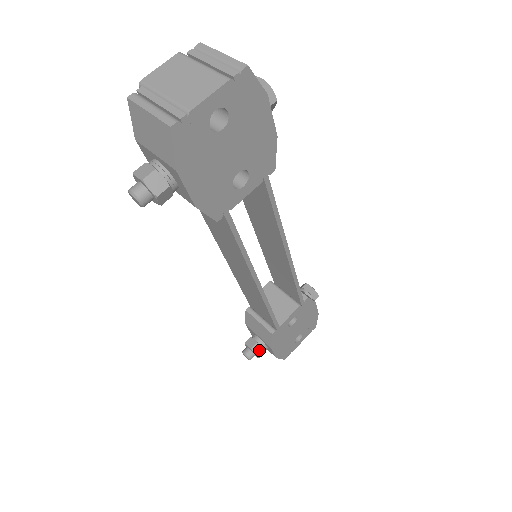
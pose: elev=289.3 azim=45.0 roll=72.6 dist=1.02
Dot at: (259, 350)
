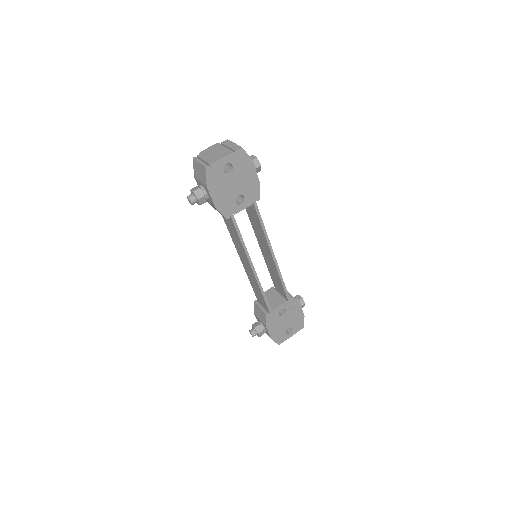
Dot at: (260, 330)
